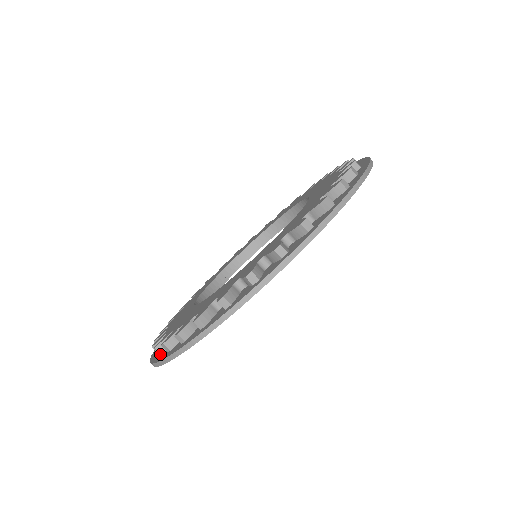
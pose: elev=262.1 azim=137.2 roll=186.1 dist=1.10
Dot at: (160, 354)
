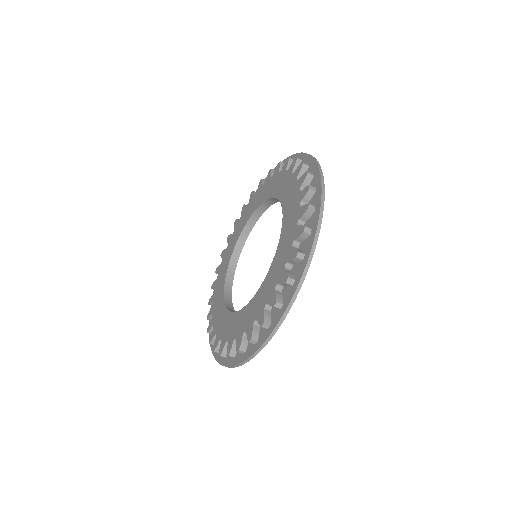
Dot at: occluded
